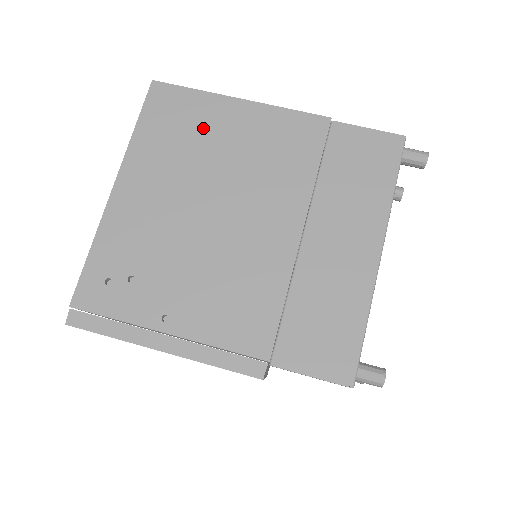
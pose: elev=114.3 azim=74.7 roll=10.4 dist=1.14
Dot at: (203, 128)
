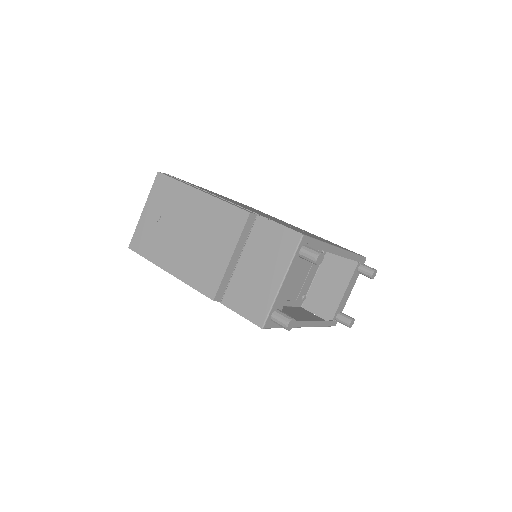
Dot at: occluded
